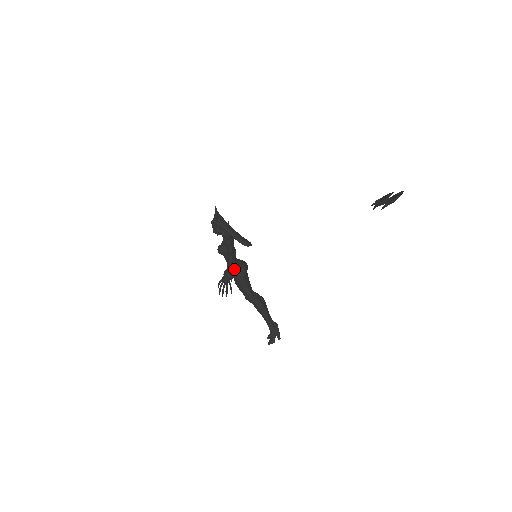
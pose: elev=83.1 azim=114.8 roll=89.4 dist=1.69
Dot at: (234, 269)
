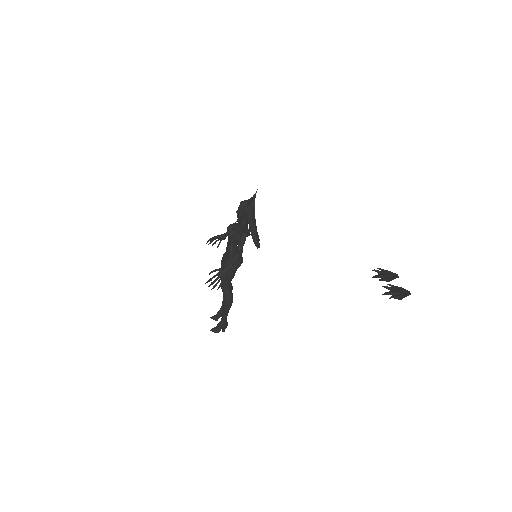
Dot at: (231, 258)
